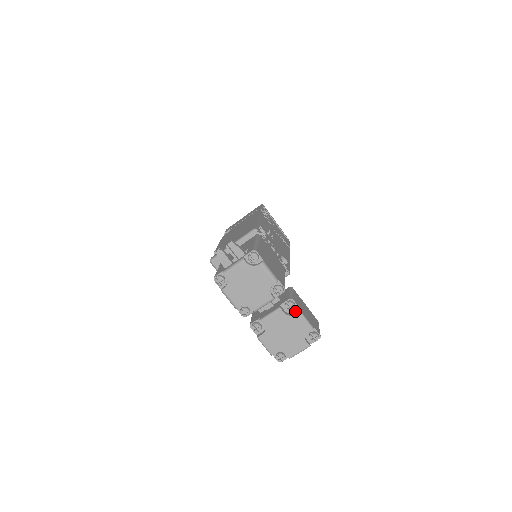
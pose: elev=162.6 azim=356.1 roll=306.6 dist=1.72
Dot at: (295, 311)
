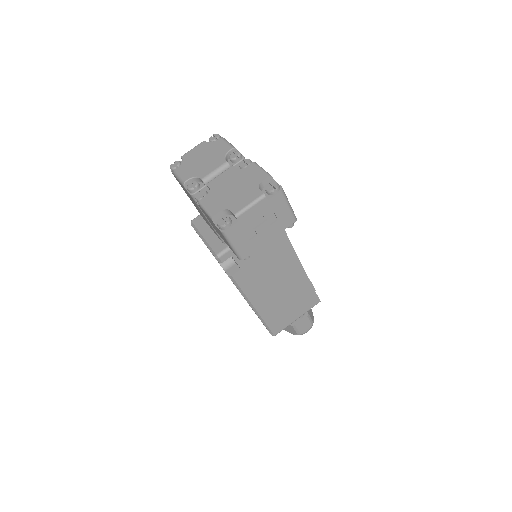
Dot at: occluded
